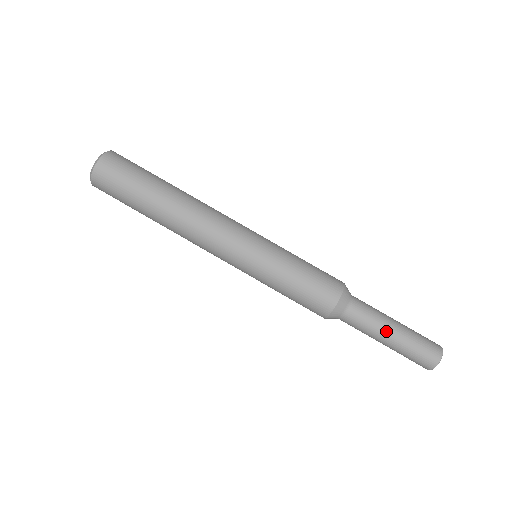
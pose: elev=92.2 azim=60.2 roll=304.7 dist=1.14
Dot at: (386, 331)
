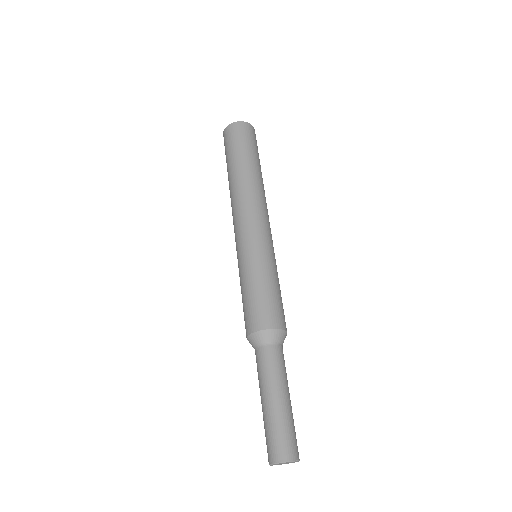
Dot at: (268, 391)
